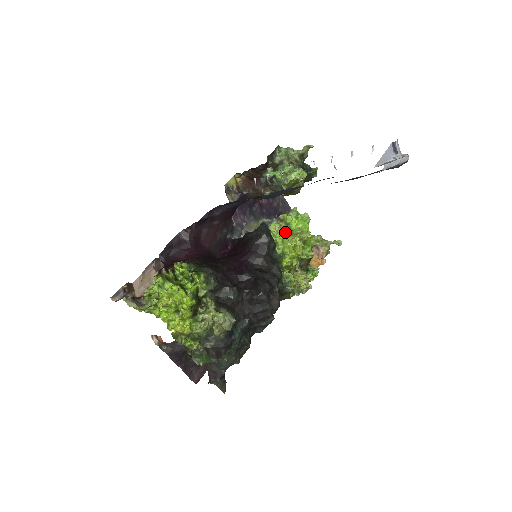
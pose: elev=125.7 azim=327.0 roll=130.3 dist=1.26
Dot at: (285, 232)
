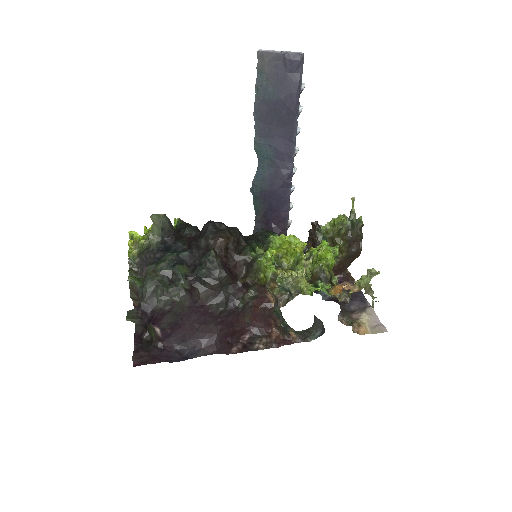
Dot at: occluded
